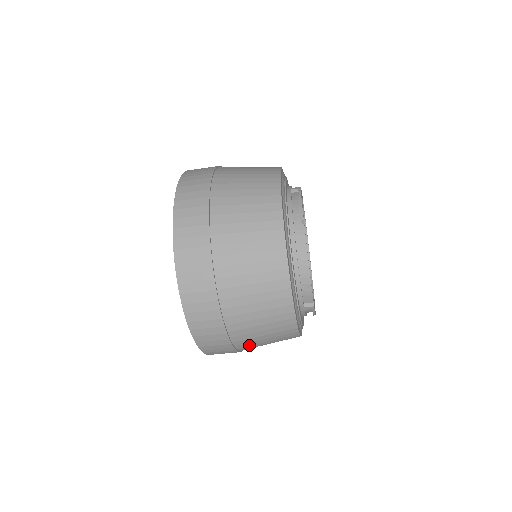
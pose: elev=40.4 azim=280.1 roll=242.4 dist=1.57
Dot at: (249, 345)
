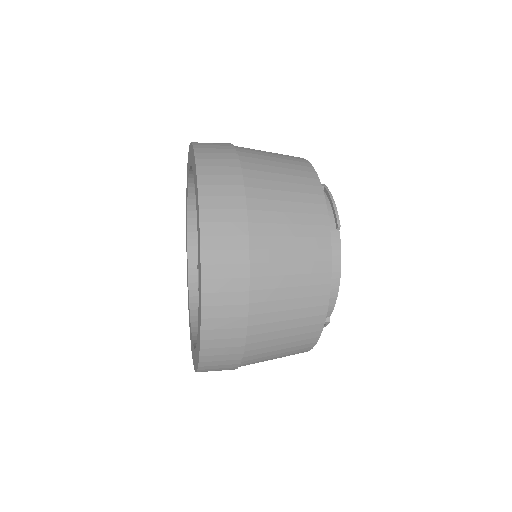
Dot at: (253, 363)
